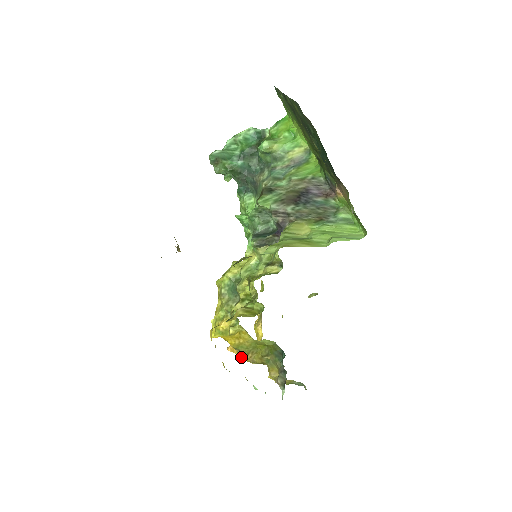
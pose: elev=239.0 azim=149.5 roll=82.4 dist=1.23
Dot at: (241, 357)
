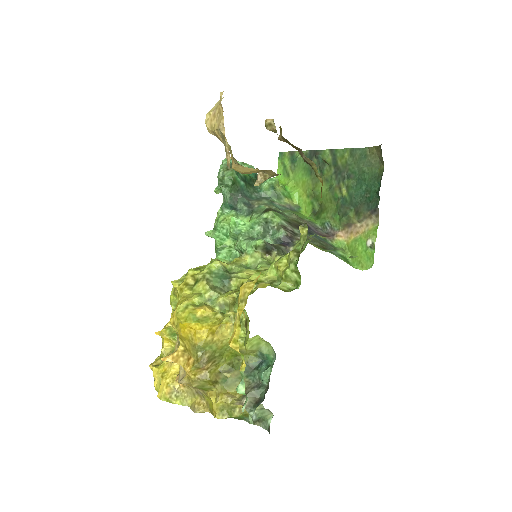
Dot at: (198, 364)
